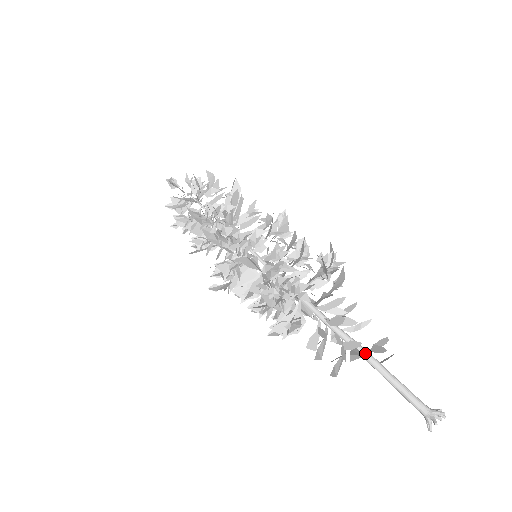
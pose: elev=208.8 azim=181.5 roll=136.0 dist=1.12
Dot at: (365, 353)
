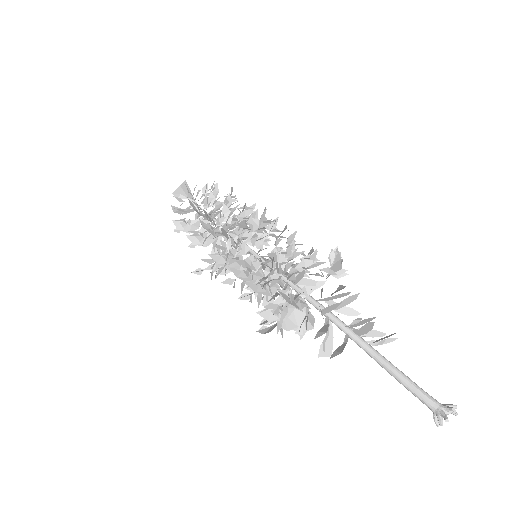
Dot at: (368, 344)
